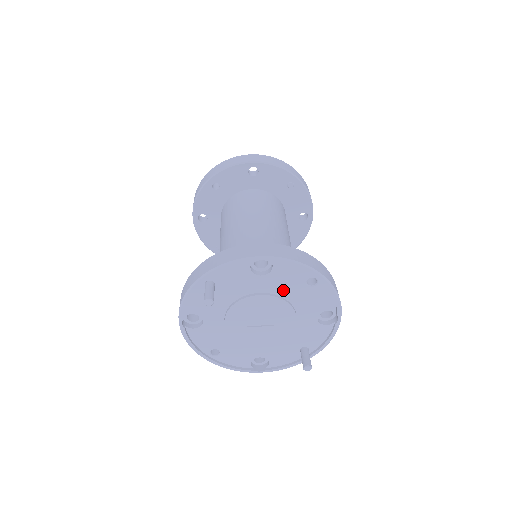
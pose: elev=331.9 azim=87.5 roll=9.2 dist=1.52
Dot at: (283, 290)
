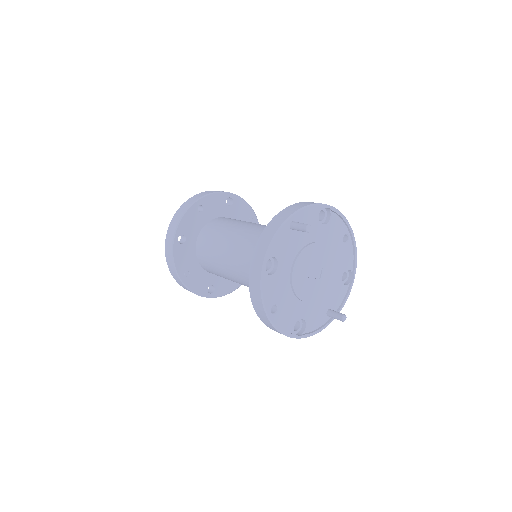
Dot at: (331, 242)
